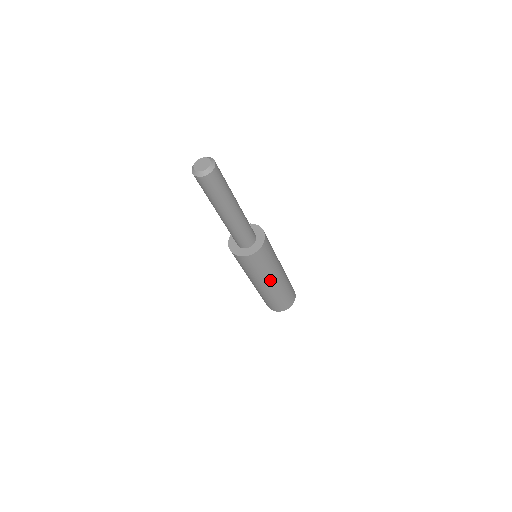
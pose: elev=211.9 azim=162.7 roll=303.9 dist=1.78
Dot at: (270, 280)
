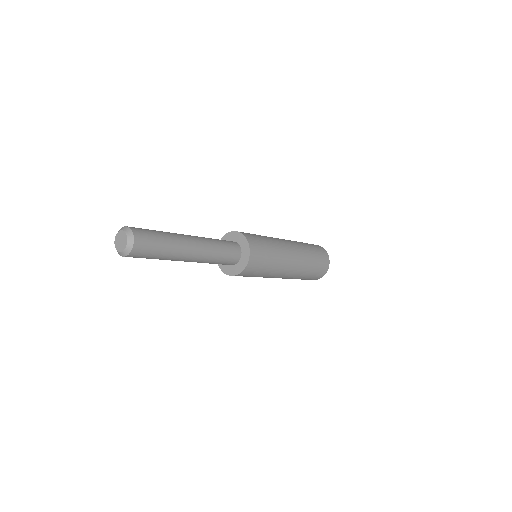
Dot at: occluded
